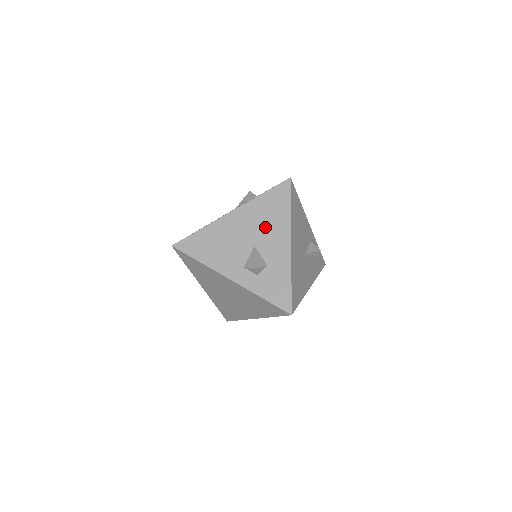
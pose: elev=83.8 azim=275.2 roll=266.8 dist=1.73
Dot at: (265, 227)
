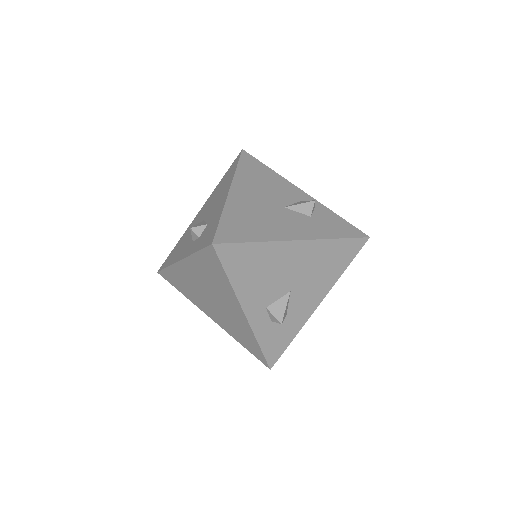
Dot at: (313, 276)
